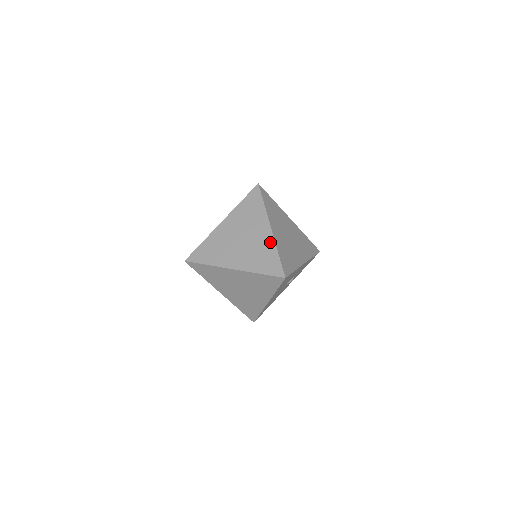
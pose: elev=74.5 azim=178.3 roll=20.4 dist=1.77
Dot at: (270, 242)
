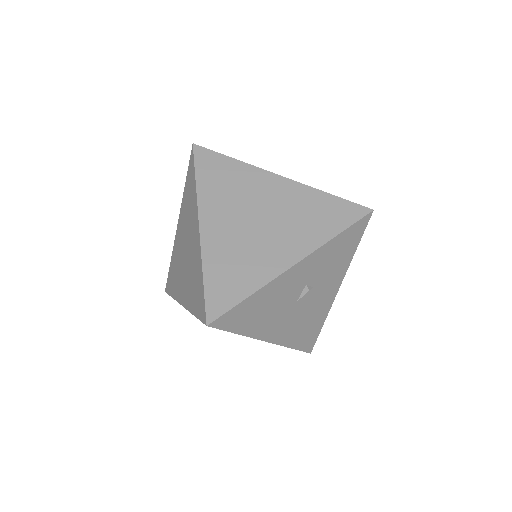
Dot at: (198, 254)
